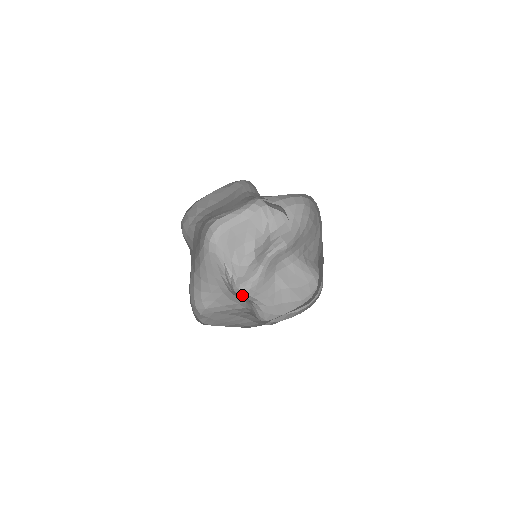
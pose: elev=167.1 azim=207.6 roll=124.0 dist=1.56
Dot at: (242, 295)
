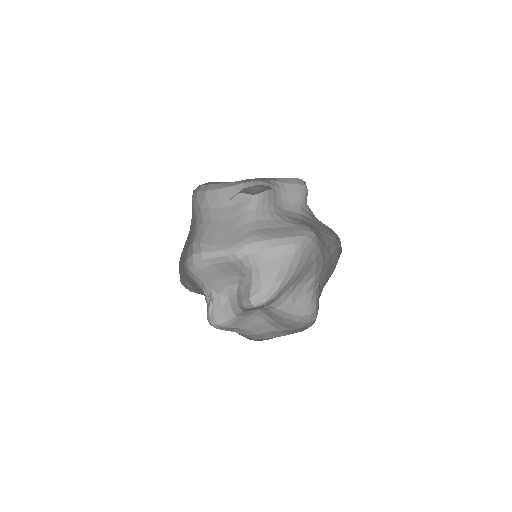
Dot at: occluded
